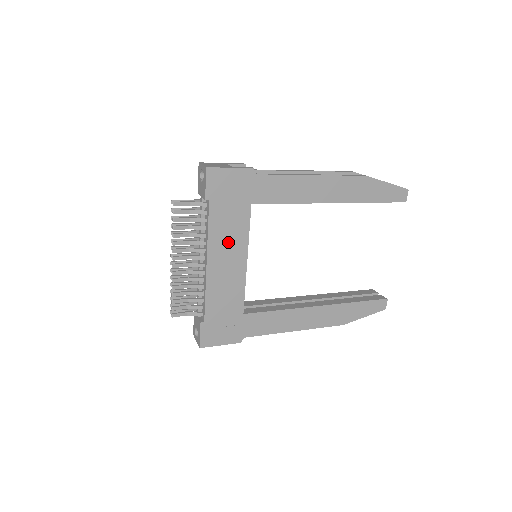
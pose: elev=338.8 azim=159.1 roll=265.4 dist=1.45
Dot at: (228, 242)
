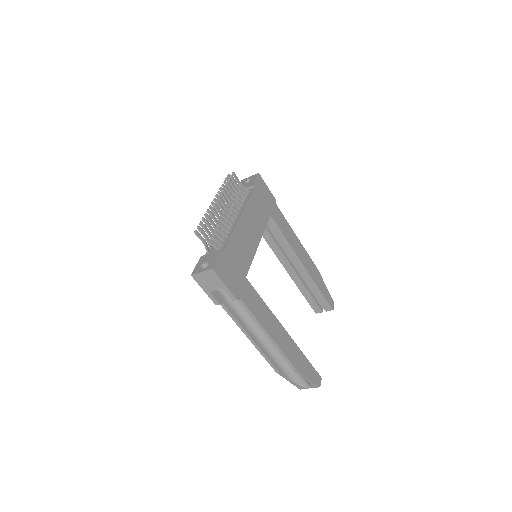
Dot at: (254, 220)
